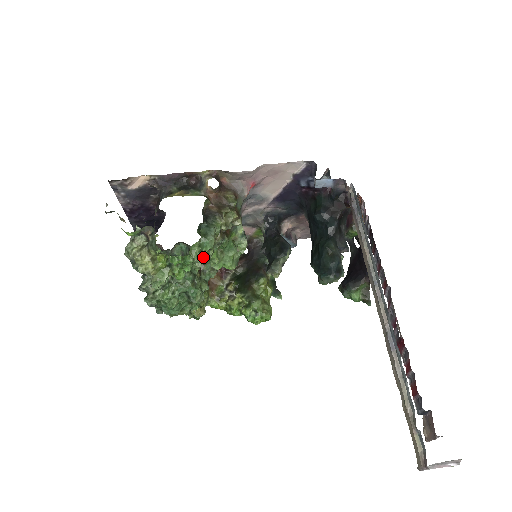
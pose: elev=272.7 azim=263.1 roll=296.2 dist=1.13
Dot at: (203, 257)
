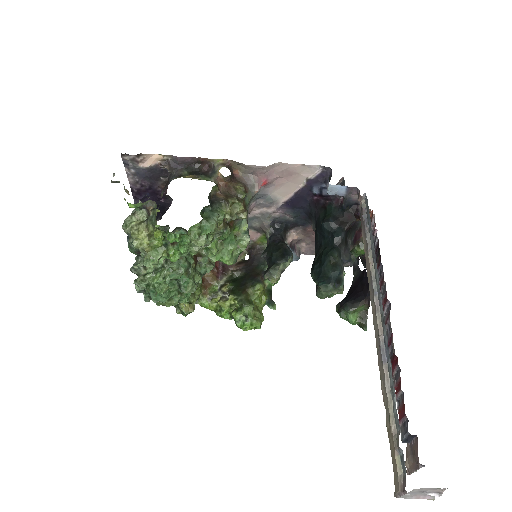
Dot at: (201, 241)
